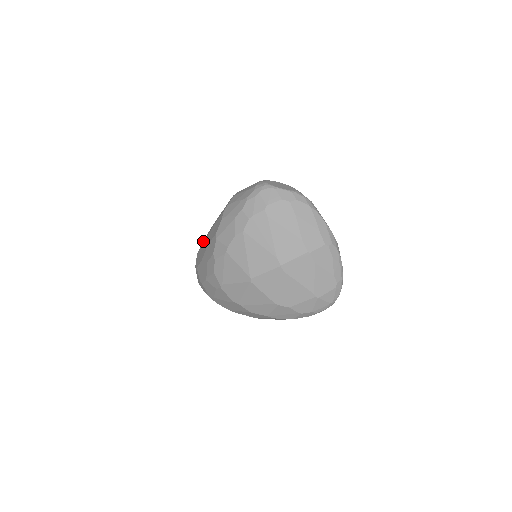
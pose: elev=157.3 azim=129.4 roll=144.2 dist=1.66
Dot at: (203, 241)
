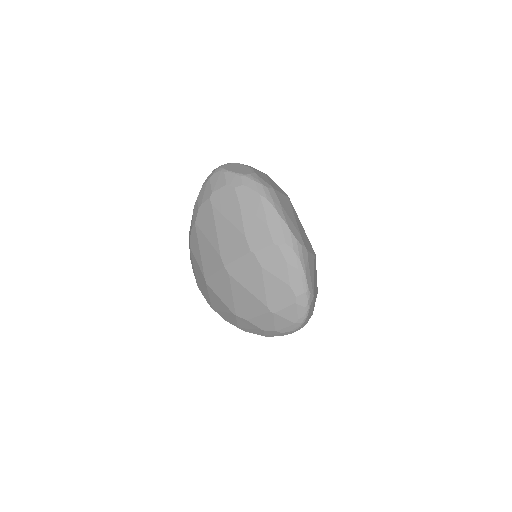
Dot at: occluded
